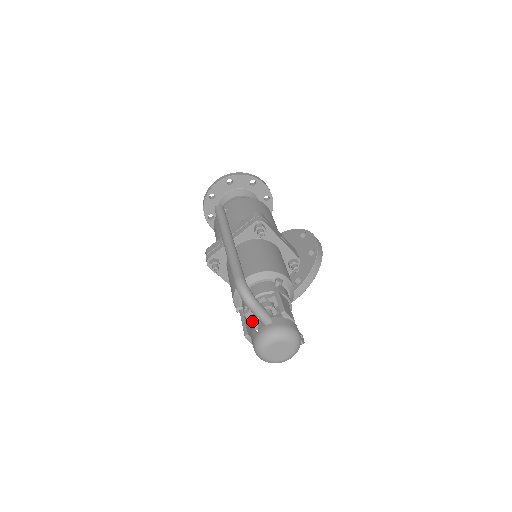
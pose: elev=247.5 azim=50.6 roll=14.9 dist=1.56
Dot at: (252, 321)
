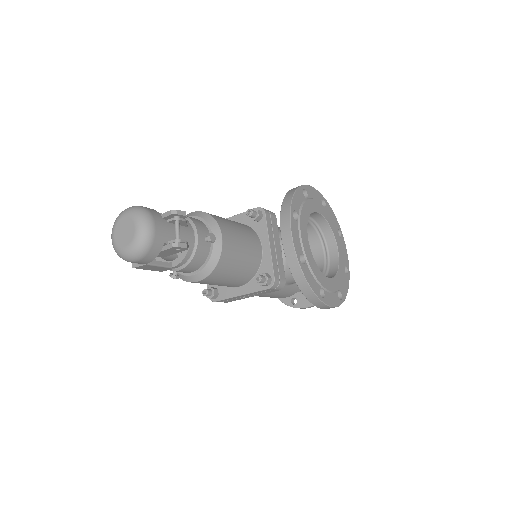
Dot at: occluded
